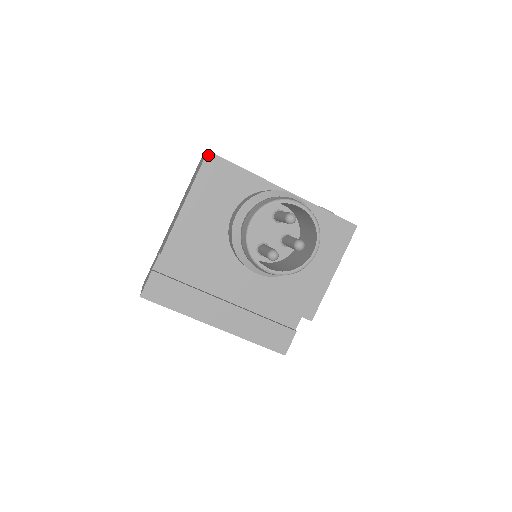
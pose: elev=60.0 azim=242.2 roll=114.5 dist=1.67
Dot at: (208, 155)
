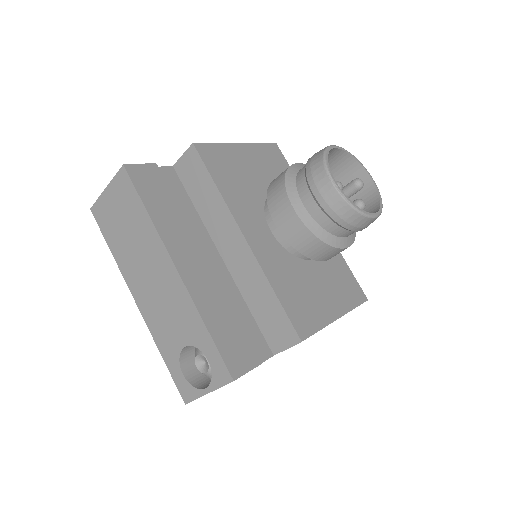
Dot at: (275, 145)
